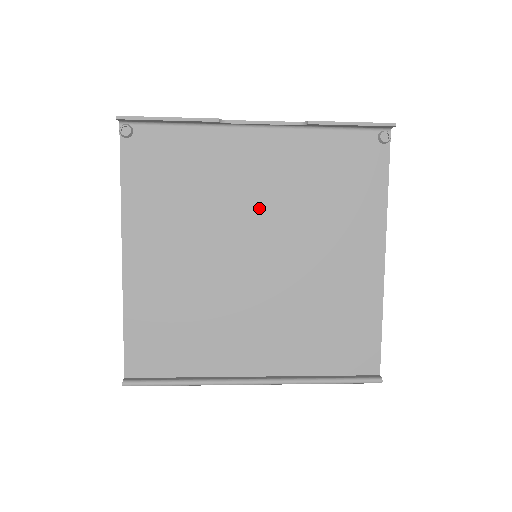
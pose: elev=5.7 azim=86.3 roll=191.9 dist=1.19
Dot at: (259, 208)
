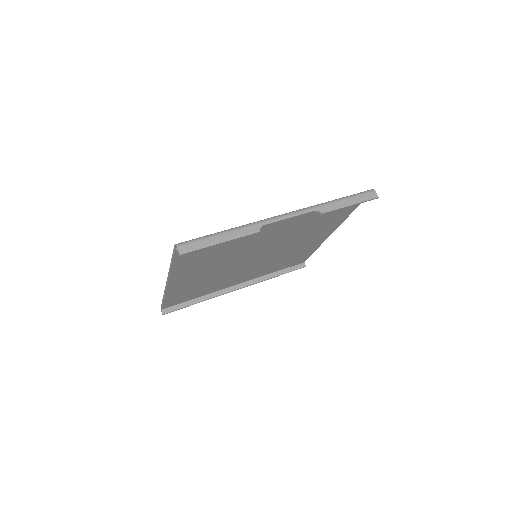
Dot at: (267, 243)
